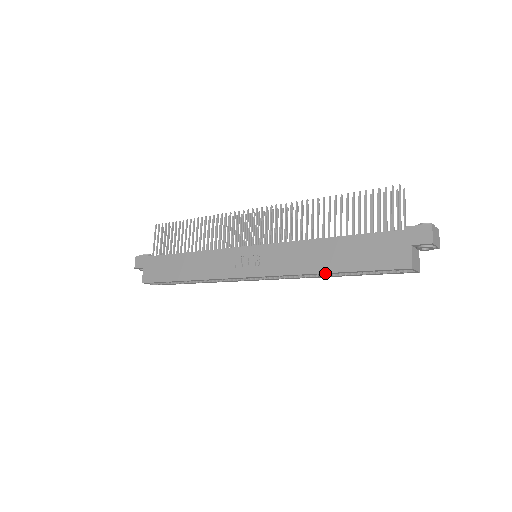
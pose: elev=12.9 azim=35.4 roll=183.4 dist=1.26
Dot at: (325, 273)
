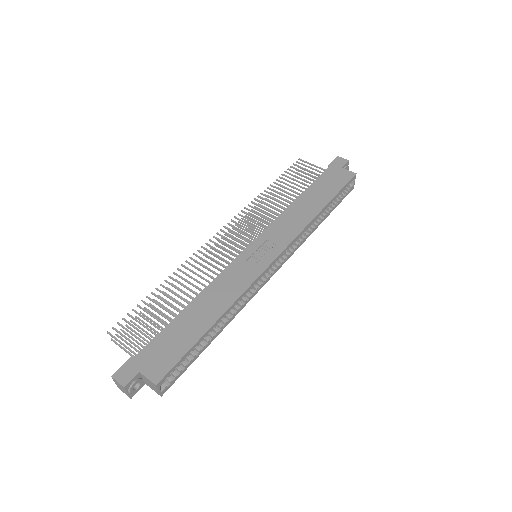
Dot at: (321, 212)
